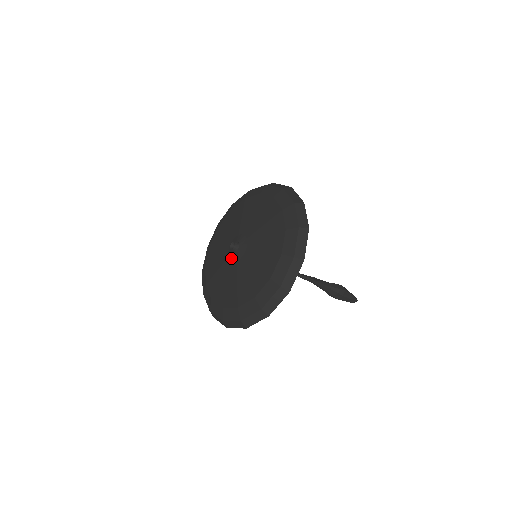
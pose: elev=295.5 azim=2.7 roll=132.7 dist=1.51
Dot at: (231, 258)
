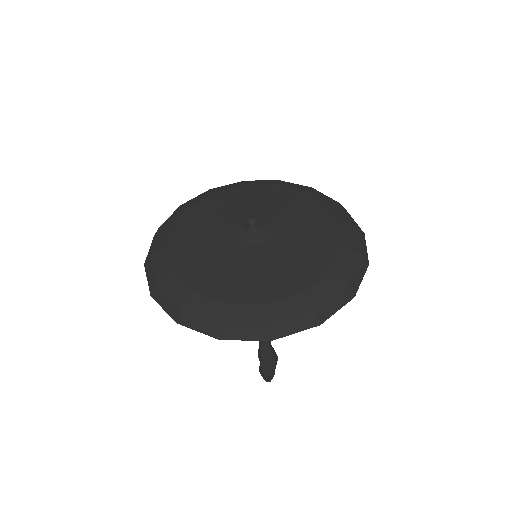
Dot at: (243, 239)
